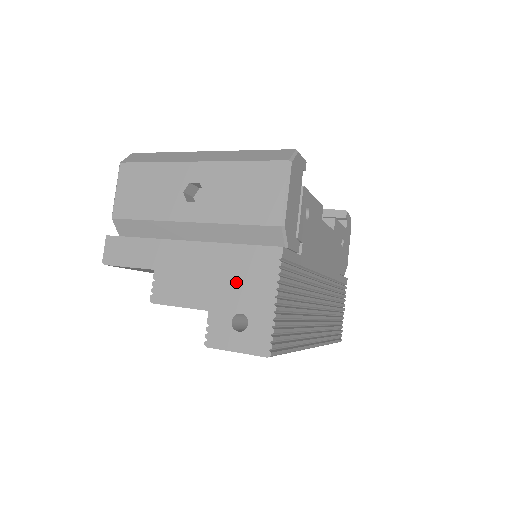
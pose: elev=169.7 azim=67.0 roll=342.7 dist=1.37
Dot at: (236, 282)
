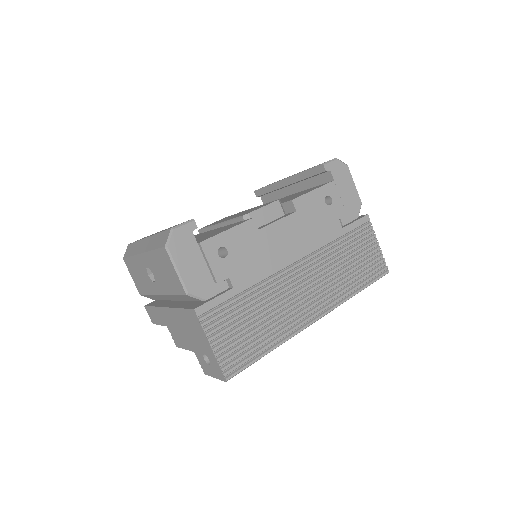
Dot at: (192, 334)
